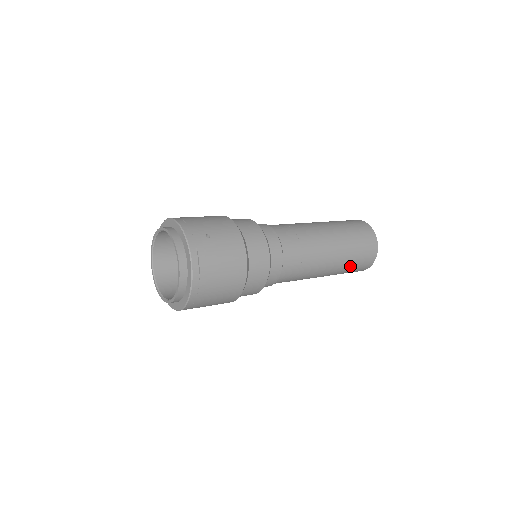
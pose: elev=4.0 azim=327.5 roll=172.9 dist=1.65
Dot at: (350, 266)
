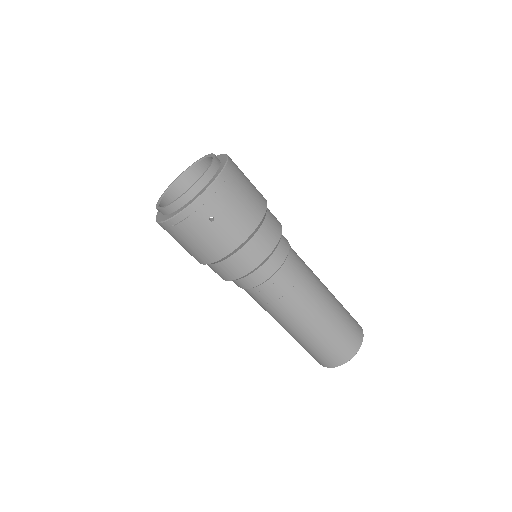
Dot at: (300, 344)
